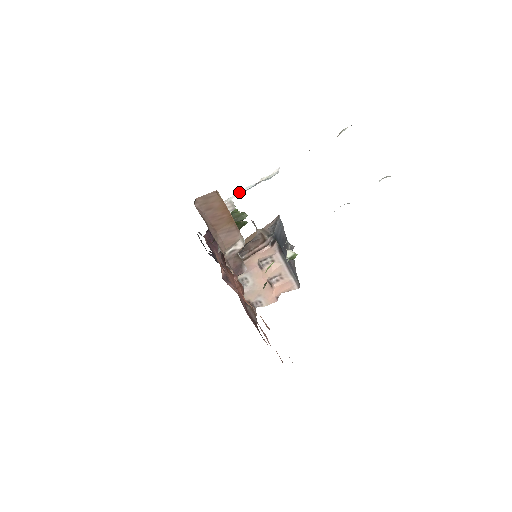
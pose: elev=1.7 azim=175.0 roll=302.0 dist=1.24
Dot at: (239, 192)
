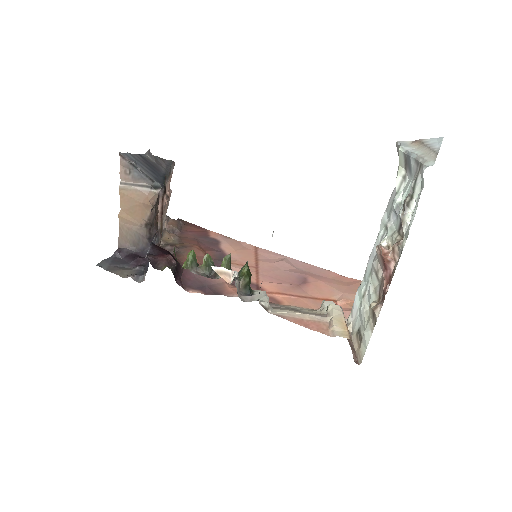
Dot at: occluded
